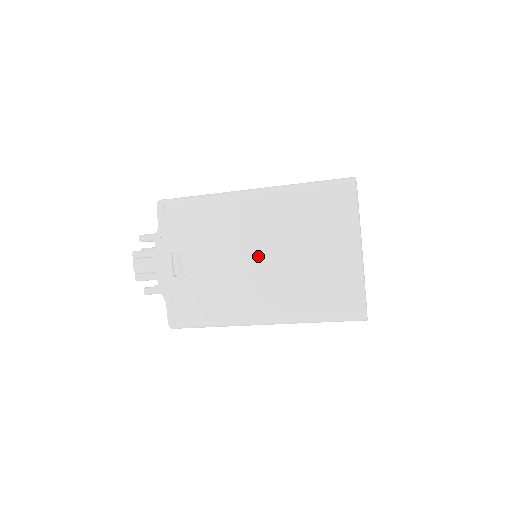
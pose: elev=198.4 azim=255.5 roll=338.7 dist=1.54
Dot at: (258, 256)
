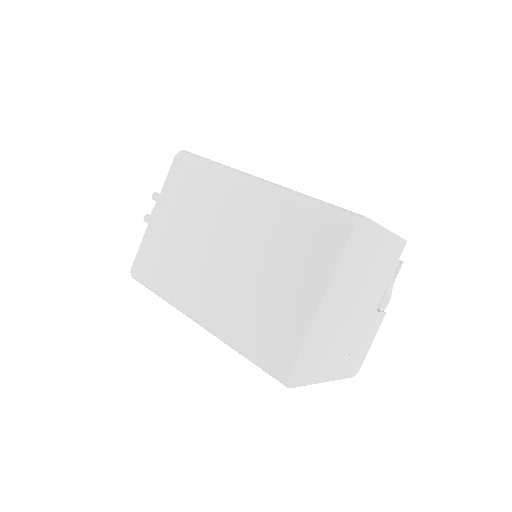
Dot at: occluded
